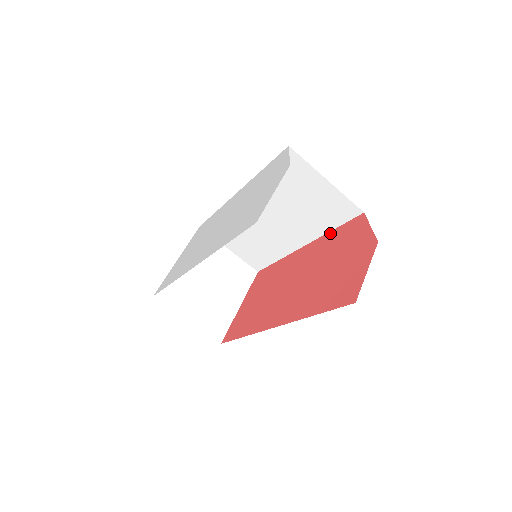
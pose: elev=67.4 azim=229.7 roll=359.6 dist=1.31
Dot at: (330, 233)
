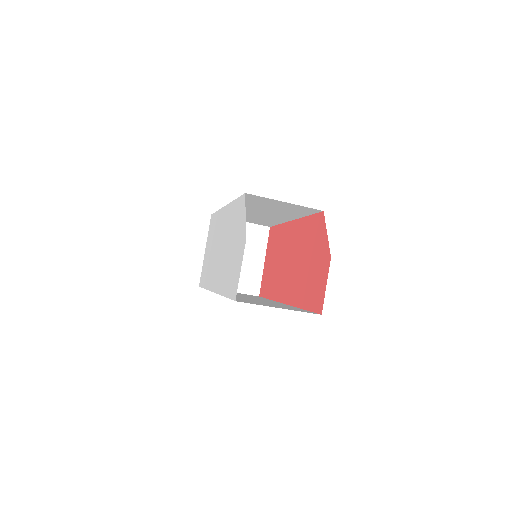
Dot at: (306, 219)
